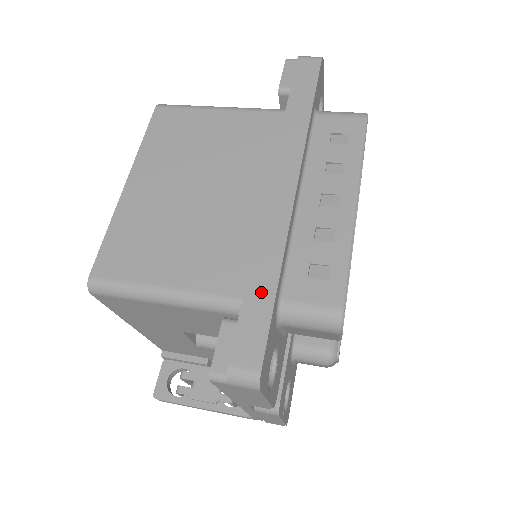
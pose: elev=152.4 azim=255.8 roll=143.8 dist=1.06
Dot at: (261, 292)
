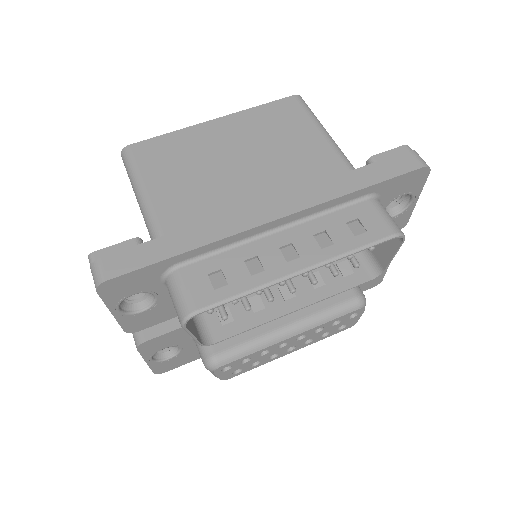
Dot at: (169, 246)
